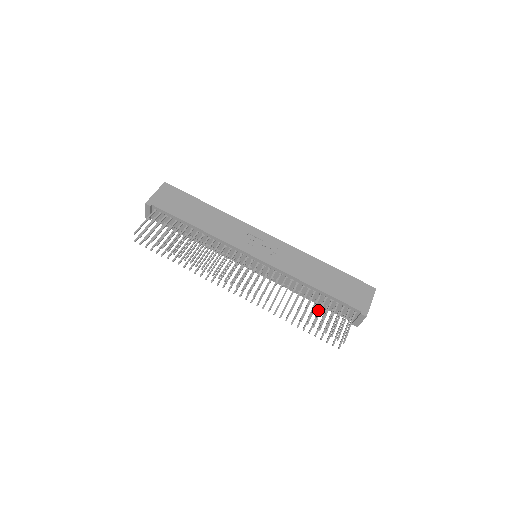
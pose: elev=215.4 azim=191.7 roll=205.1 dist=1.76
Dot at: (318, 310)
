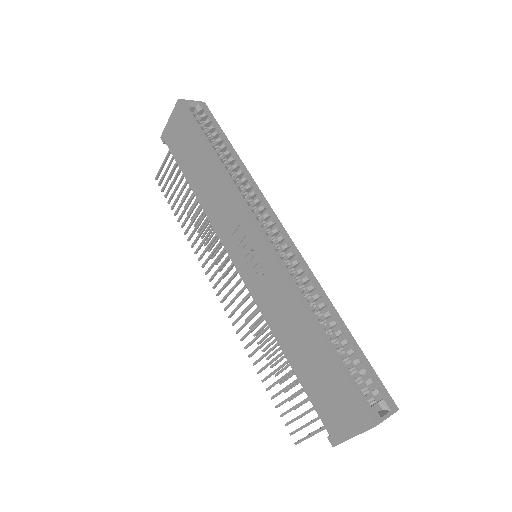
Dot at: occluded
